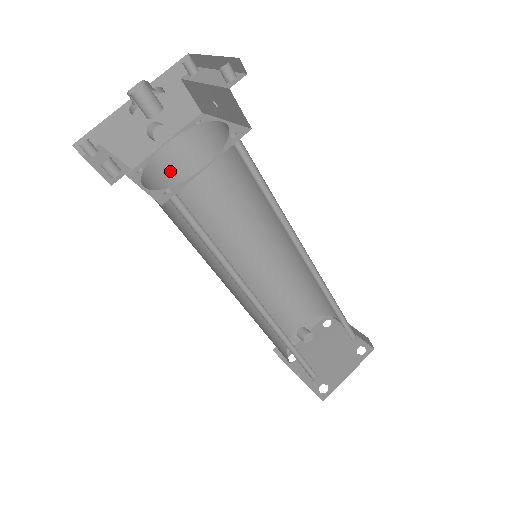
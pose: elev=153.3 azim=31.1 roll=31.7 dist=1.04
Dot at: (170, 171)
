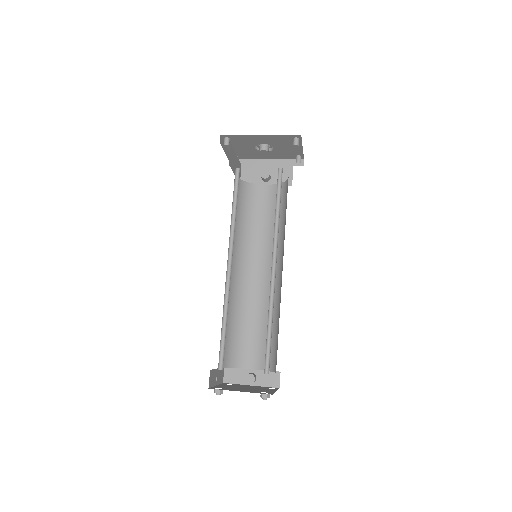
Dot at: (258, 197)
